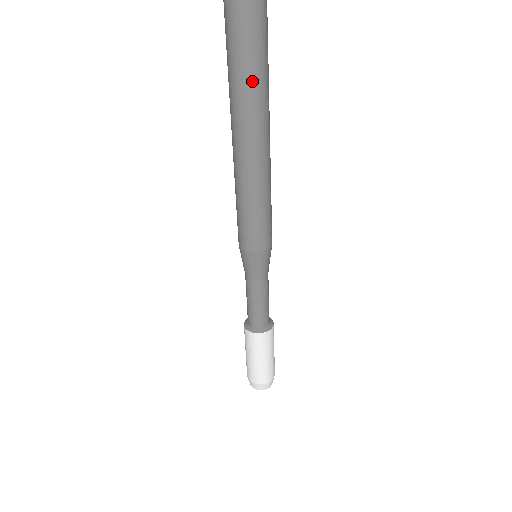
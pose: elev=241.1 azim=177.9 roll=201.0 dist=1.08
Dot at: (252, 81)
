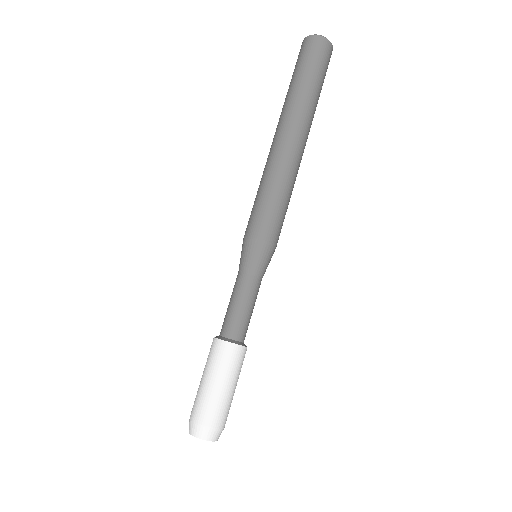
Dot at: (310, 98)
